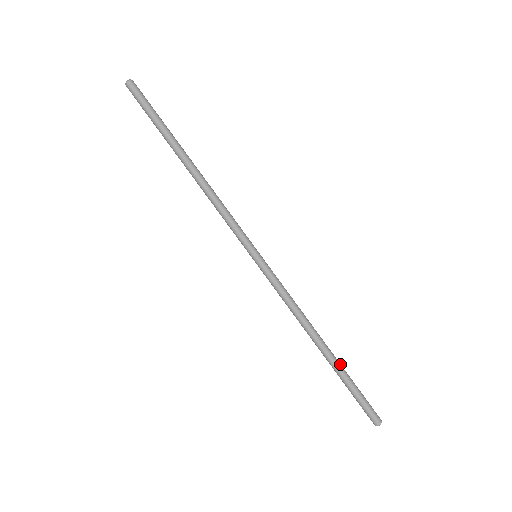
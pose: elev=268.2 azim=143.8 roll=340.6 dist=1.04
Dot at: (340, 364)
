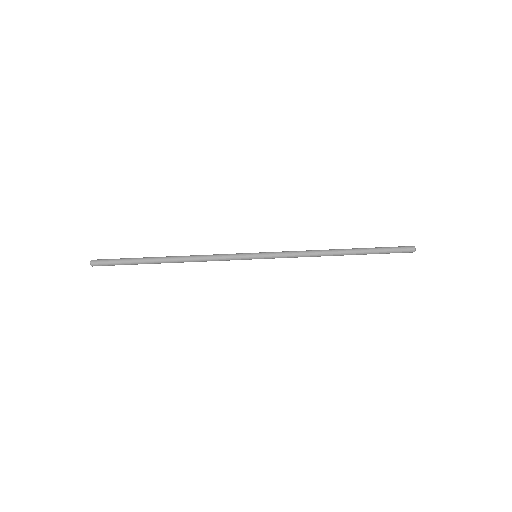
Dot at: (359, 251)
